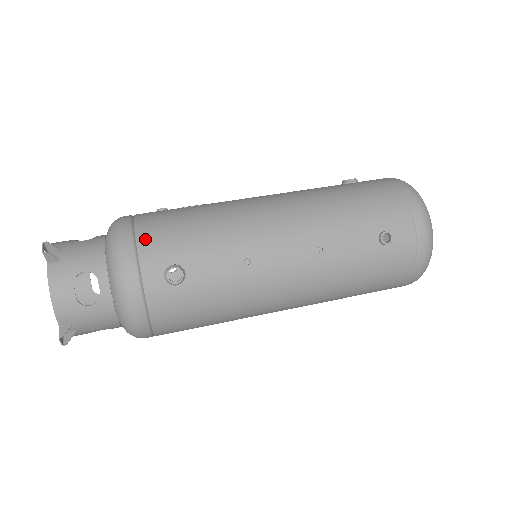
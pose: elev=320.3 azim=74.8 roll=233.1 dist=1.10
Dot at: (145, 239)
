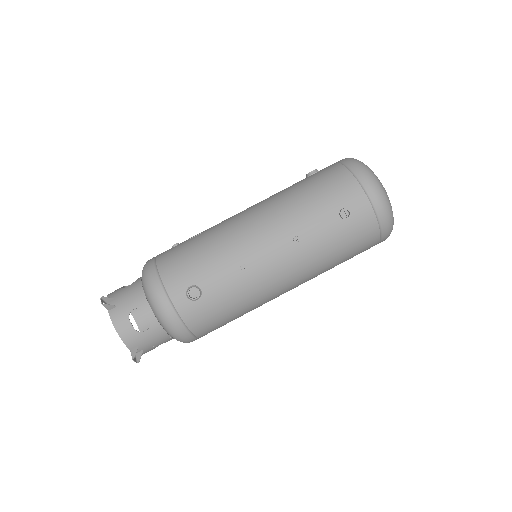
Dot at: (166, 274)
